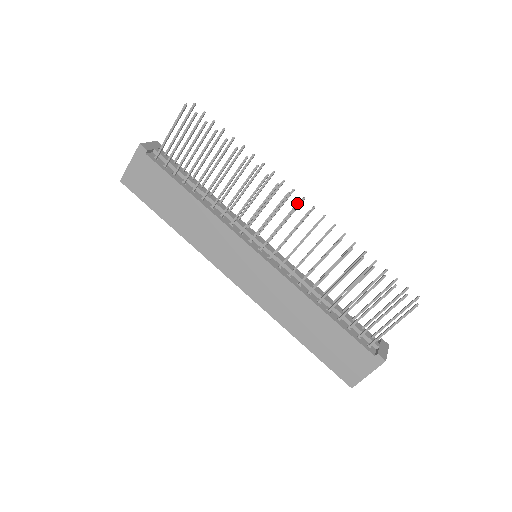
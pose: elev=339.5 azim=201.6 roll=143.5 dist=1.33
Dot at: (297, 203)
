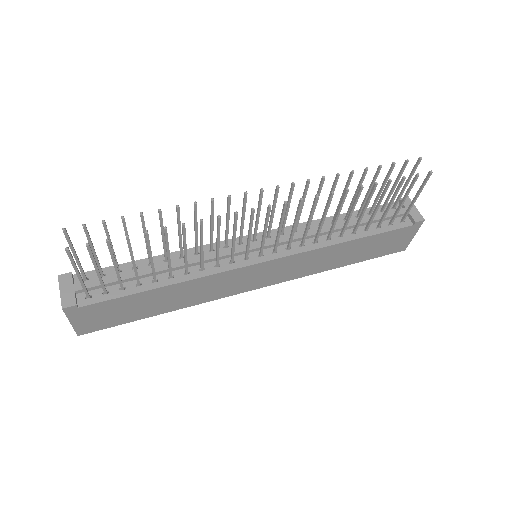
Dot at: (269, 209)
